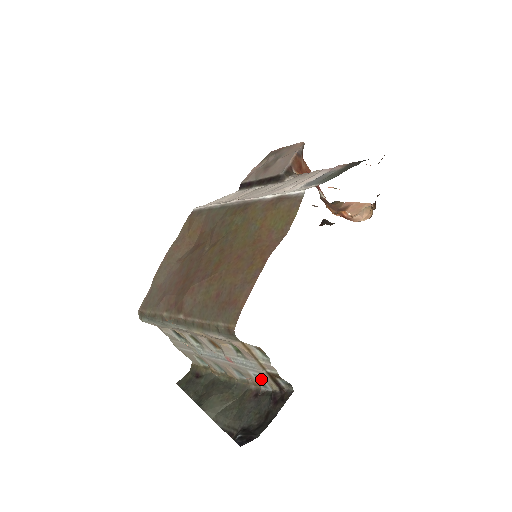
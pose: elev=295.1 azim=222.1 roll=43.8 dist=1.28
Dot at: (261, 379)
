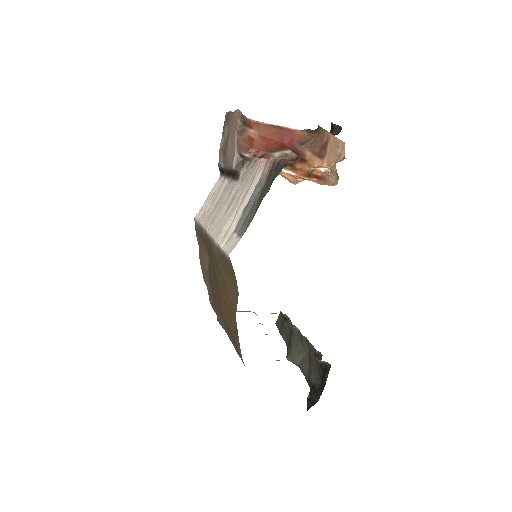
Dot at: occluded
